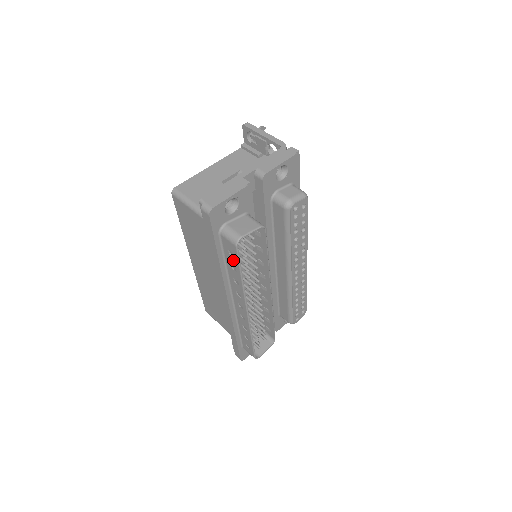
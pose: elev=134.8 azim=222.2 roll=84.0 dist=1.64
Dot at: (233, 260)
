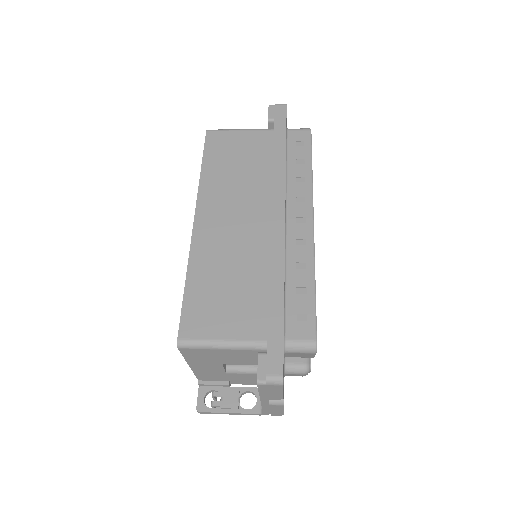
Dot at: (302, 150)
